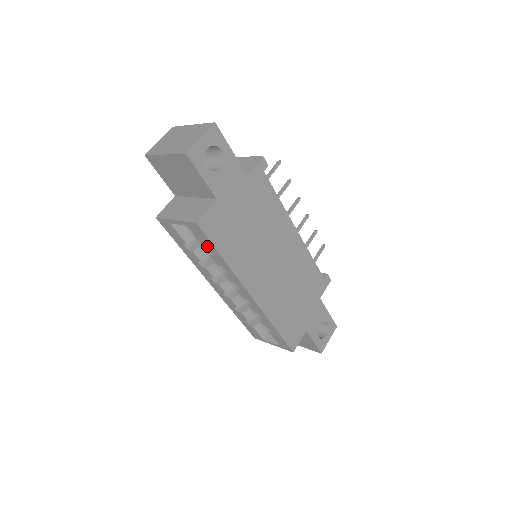
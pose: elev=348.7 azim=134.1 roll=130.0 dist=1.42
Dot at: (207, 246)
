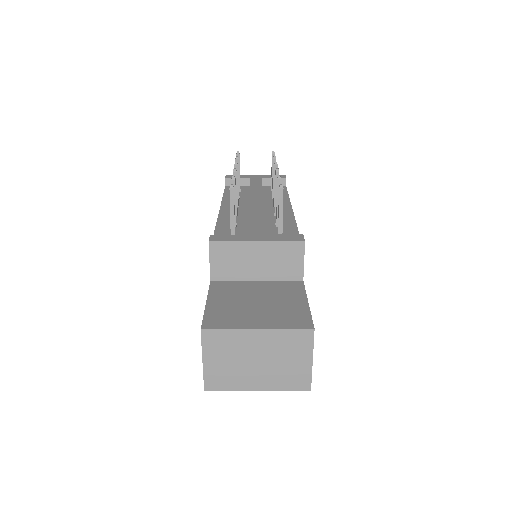
Dot at: occluded
